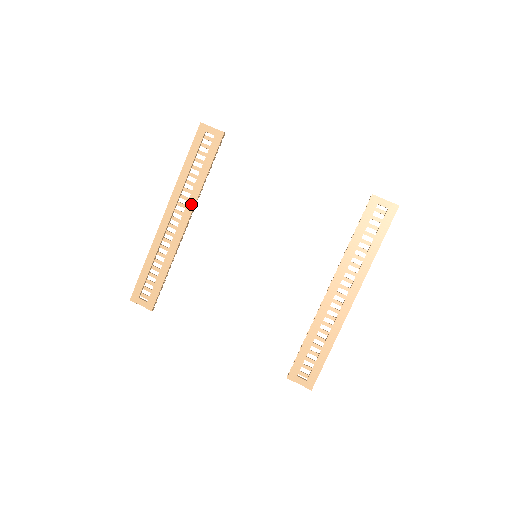
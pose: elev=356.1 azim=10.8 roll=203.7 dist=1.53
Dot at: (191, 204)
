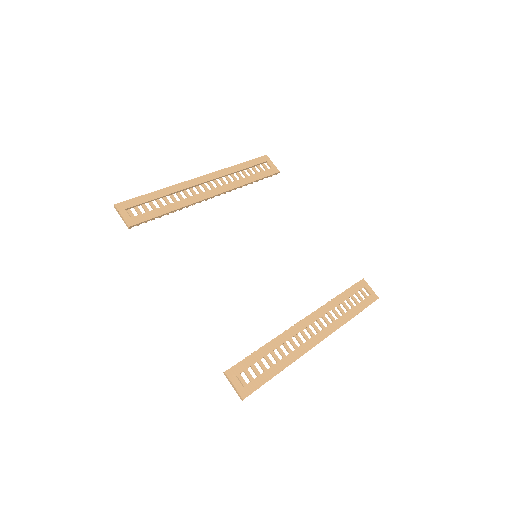
Dot at: (227, 187)
